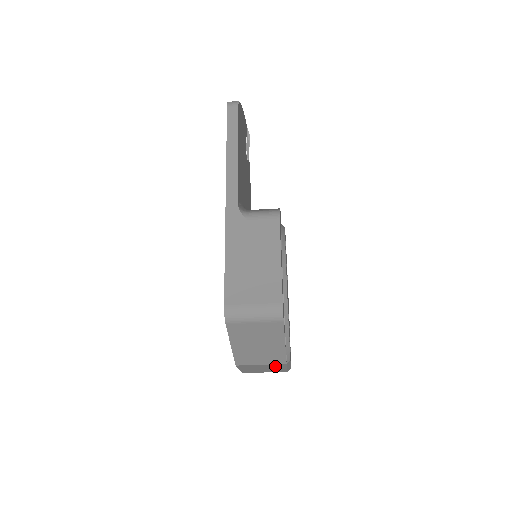
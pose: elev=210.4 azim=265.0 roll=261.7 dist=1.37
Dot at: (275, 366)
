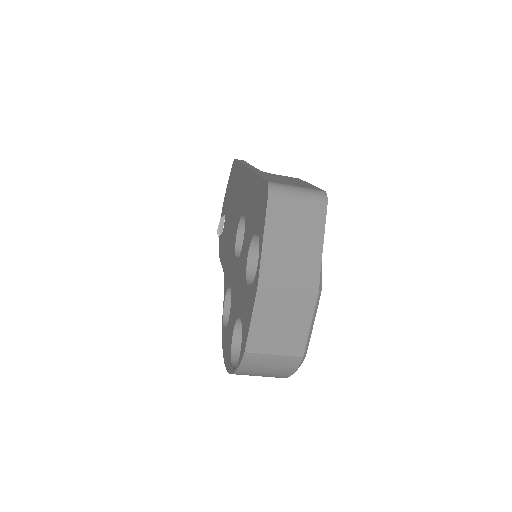
Dot at: (300, 308)
